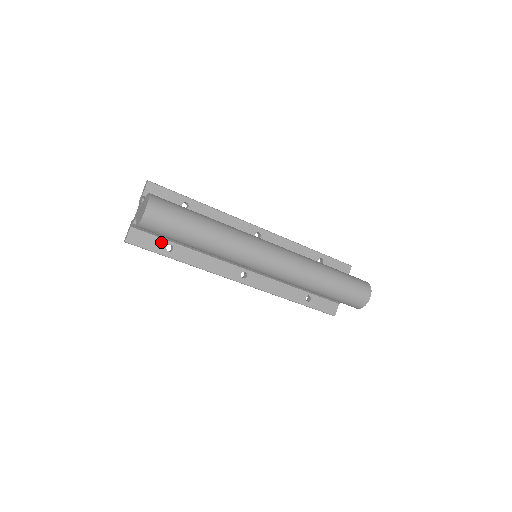
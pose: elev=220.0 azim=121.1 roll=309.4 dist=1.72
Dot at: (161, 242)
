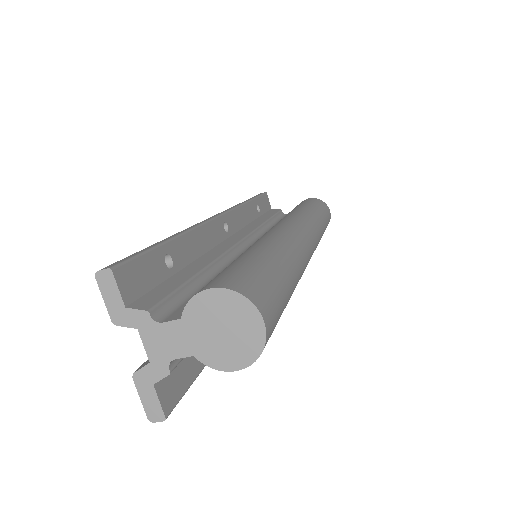
Dot at: occluded
